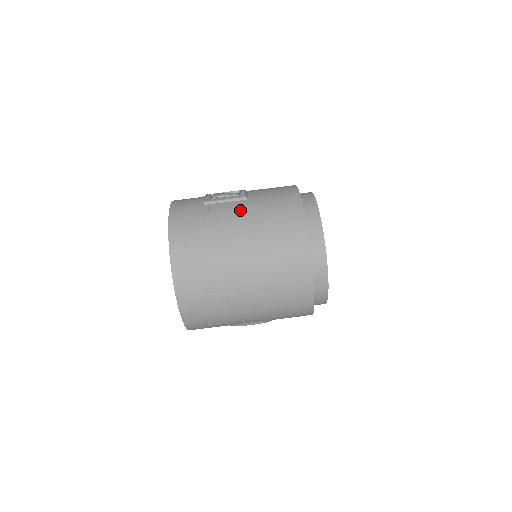
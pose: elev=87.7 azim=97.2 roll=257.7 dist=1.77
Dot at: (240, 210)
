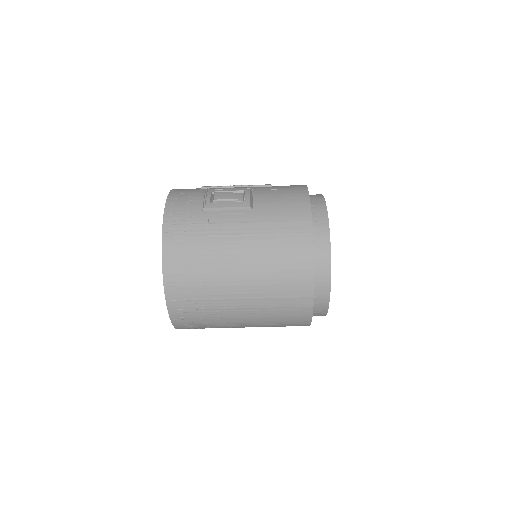
Dot at: (242, 225)
